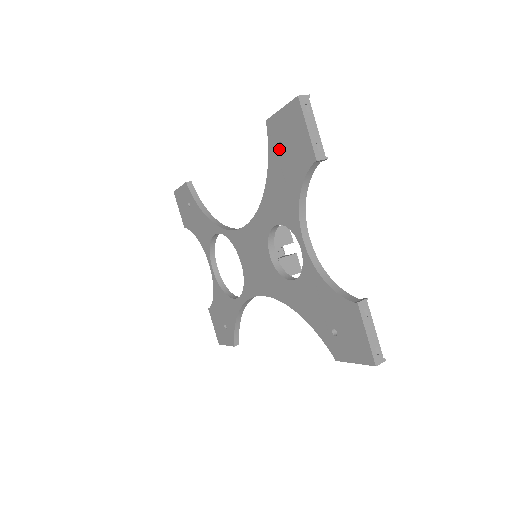
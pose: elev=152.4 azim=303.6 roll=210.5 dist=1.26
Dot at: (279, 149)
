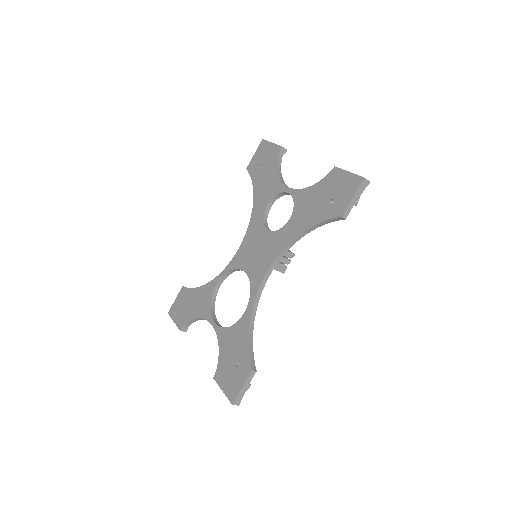
Dot at: (258, 169)
